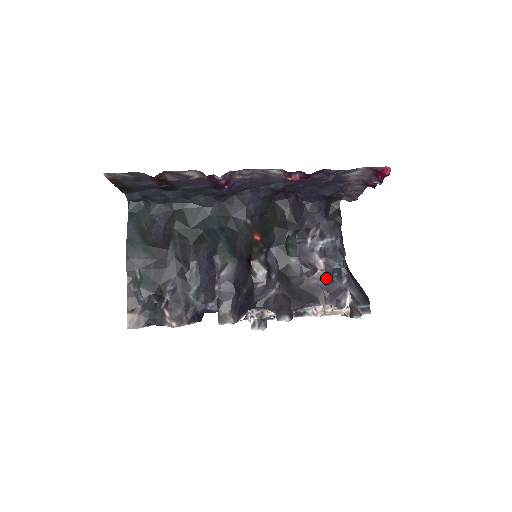
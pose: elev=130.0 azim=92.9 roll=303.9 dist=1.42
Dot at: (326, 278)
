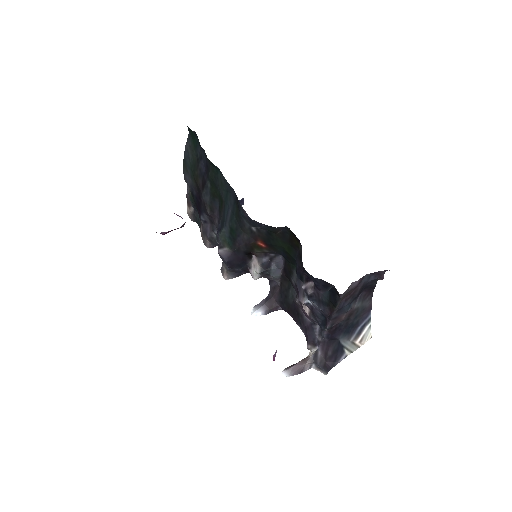
Dot at: (310, 320)
